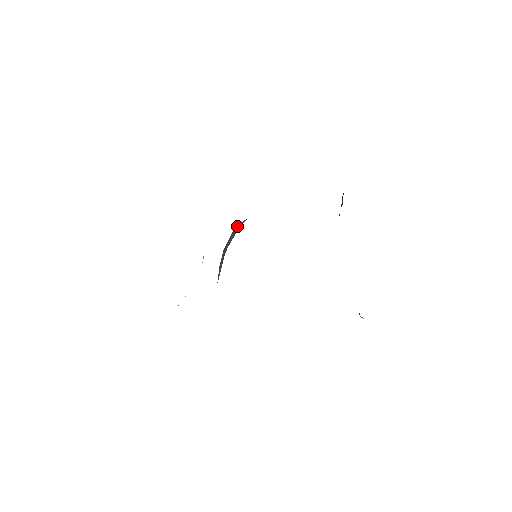
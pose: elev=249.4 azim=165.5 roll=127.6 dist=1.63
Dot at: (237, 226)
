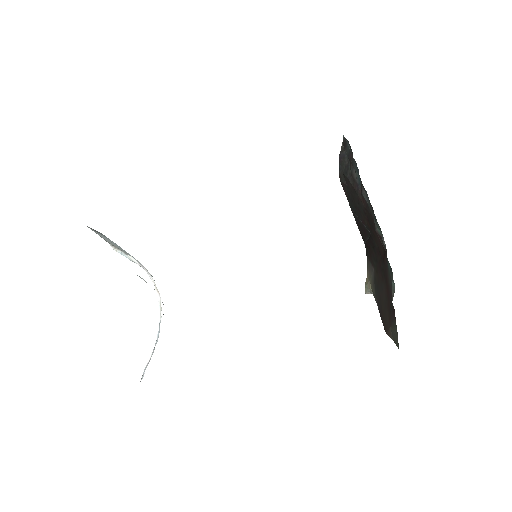
Dot at: occluded
